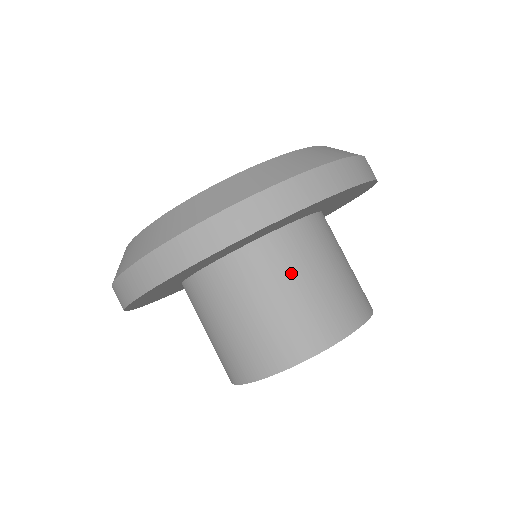
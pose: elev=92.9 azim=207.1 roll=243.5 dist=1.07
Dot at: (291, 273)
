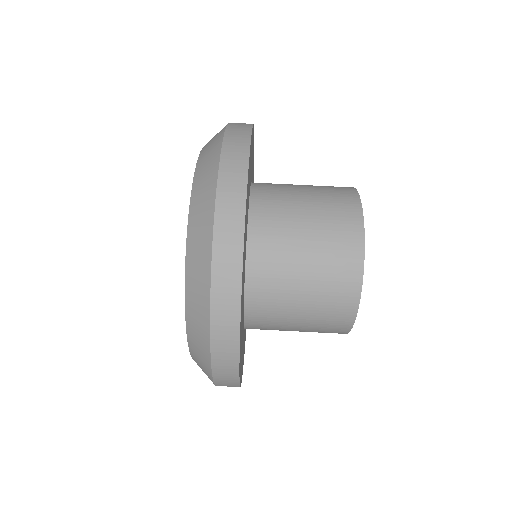
Dot at: (286, 283)
